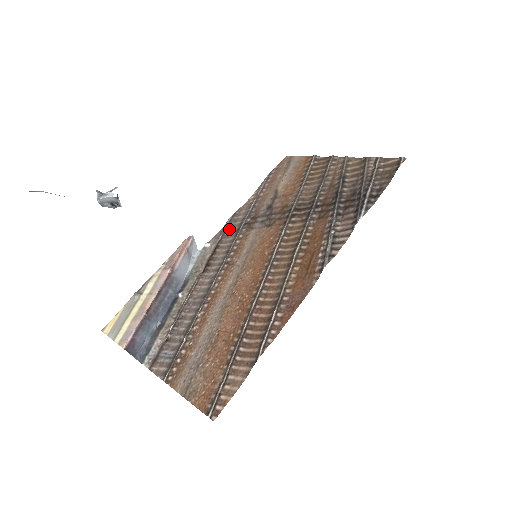
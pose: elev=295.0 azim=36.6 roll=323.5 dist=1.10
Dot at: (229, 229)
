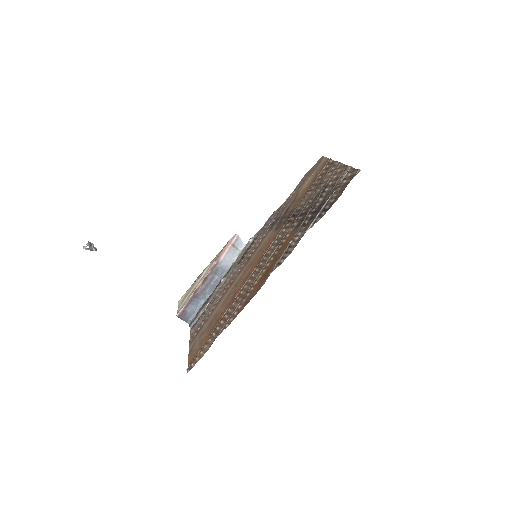
Dot at: (265, 227)
